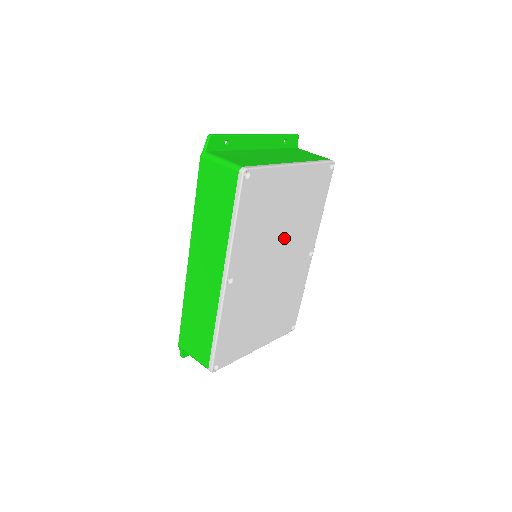
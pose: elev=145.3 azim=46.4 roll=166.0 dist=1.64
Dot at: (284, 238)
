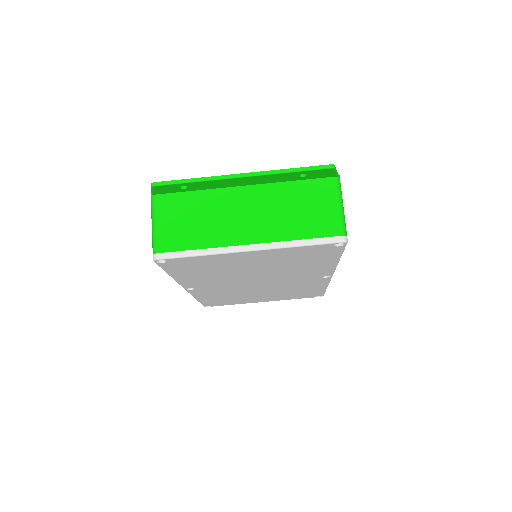
Dot at: (264, 274)
